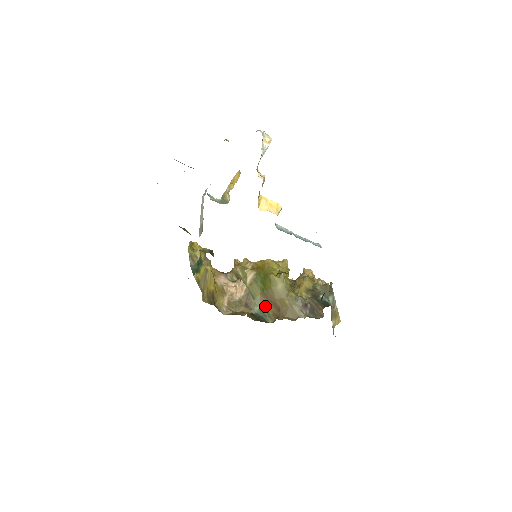
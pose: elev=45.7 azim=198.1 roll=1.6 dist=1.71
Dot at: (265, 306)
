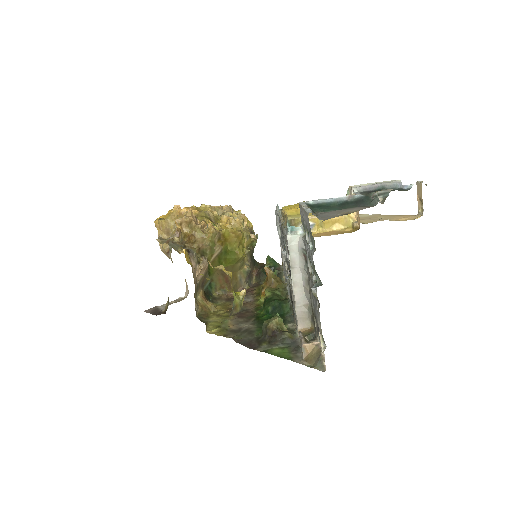
Dot at: (216, 280)
